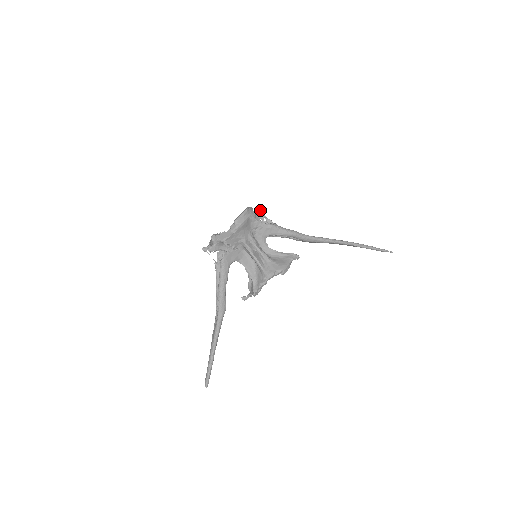
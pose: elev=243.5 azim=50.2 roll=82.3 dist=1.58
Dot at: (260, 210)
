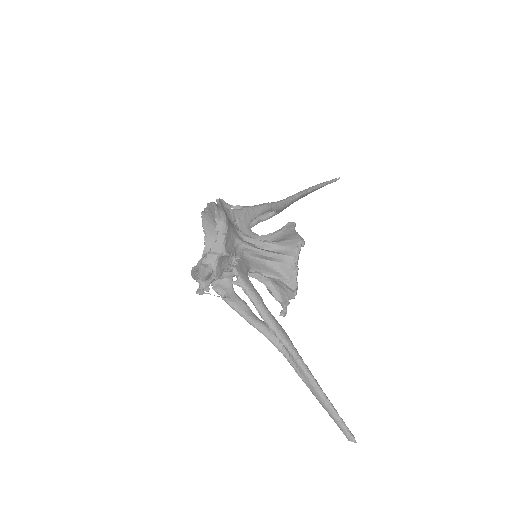
Dot at: (220, 201)
